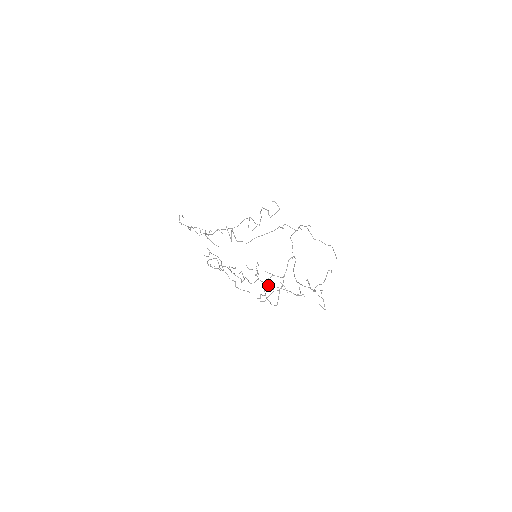
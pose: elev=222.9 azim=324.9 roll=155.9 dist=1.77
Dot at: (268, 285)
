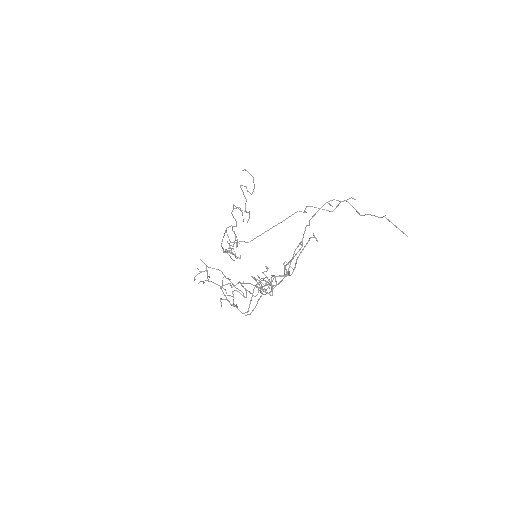
Dot at: occluded
